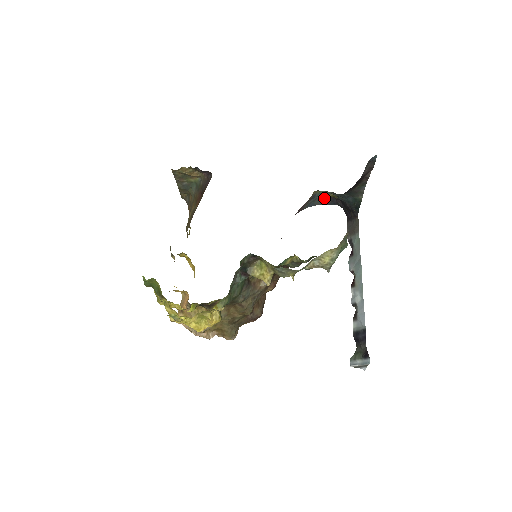
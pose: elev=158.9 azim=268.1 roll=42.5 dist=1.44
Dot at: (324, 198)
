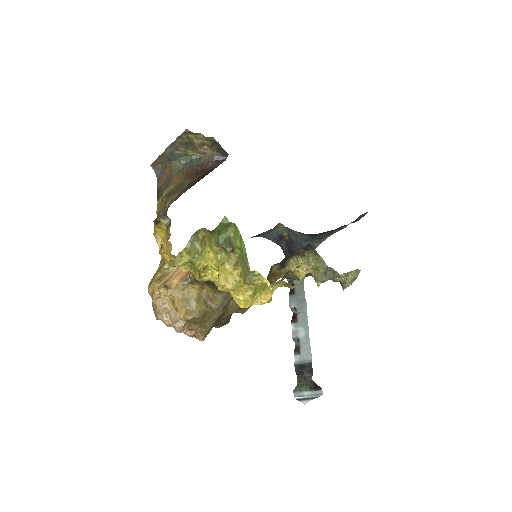
Dot at: (276, 234)
